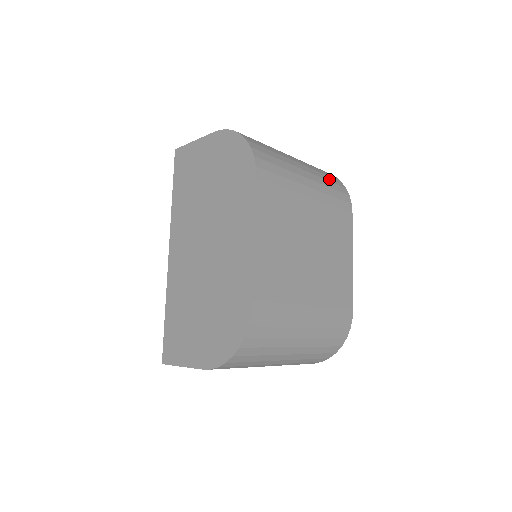
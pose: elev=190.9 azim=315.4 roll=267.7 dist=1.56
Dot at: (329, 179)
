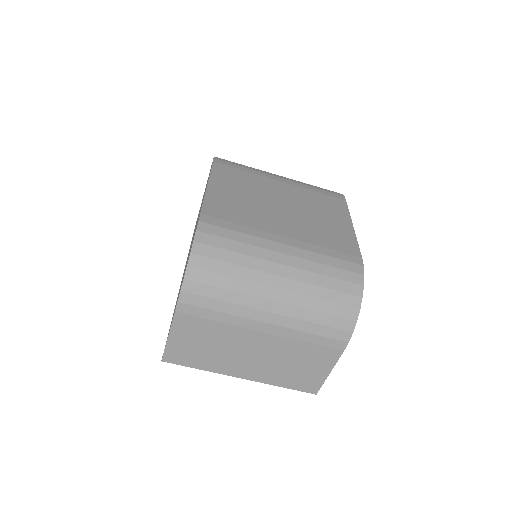
Dot at: occluded
